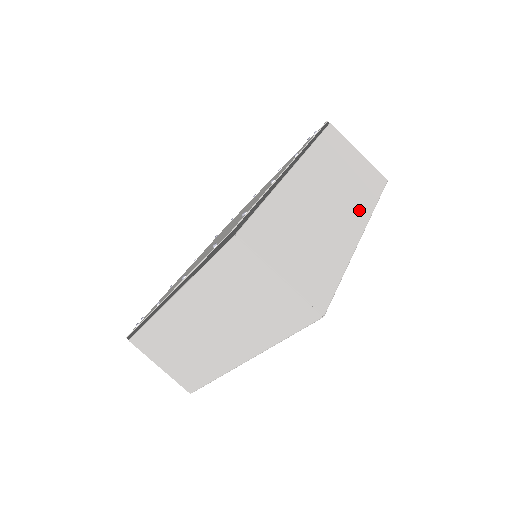
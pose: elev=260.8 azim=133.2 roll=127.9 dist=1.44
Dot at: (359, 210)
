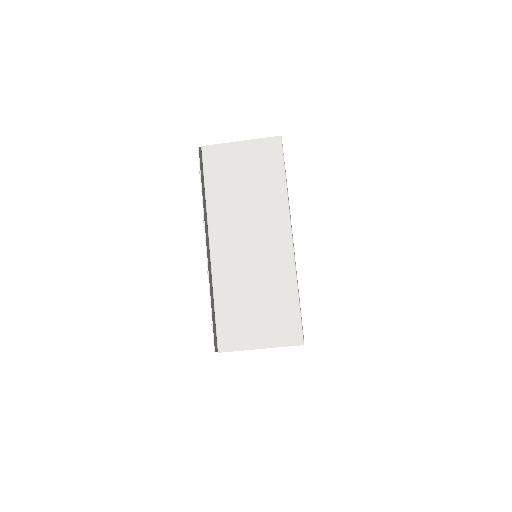
Dot at: (276, 213)
